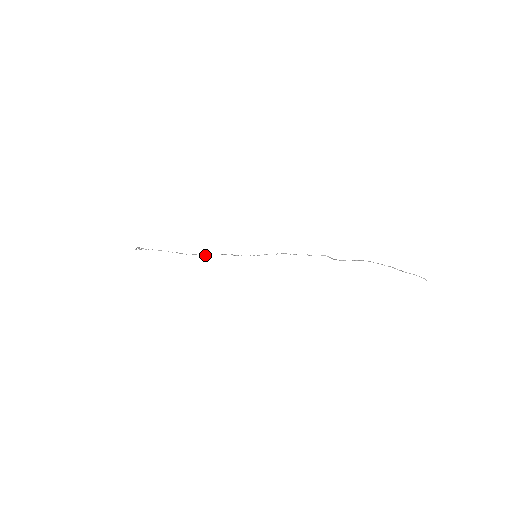
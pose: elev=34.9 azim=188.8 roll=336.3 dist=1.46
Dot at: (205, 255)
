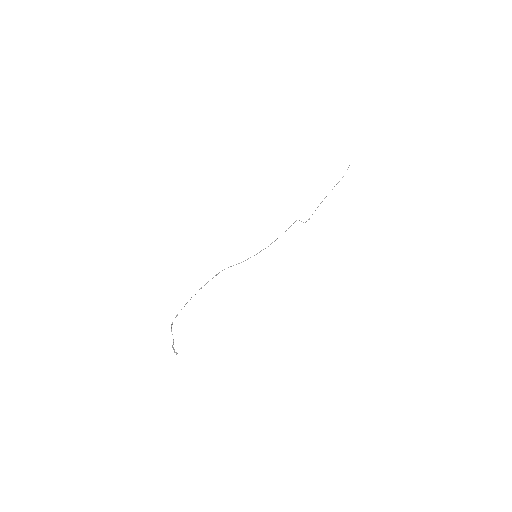
Dot at: occluded
